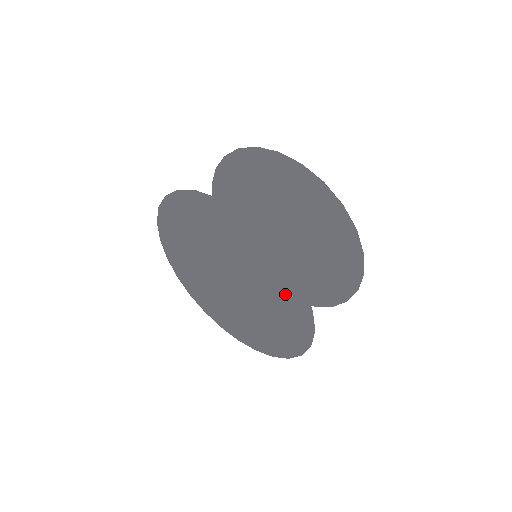
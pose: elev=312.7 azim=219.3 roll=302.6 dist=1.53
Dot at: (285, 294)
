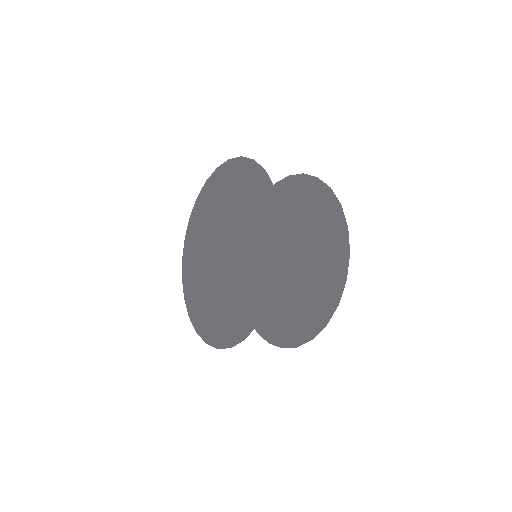
Dot at: (242, 183)
